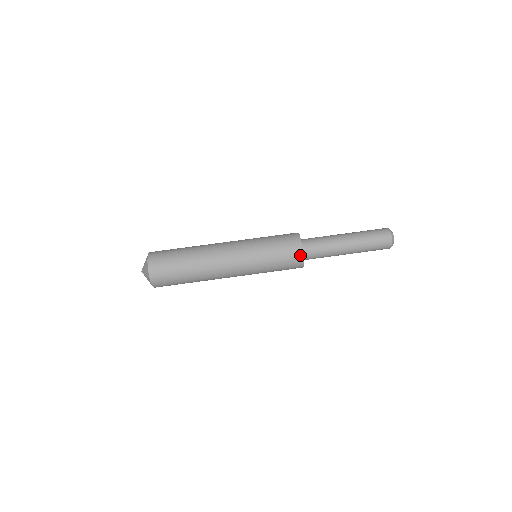
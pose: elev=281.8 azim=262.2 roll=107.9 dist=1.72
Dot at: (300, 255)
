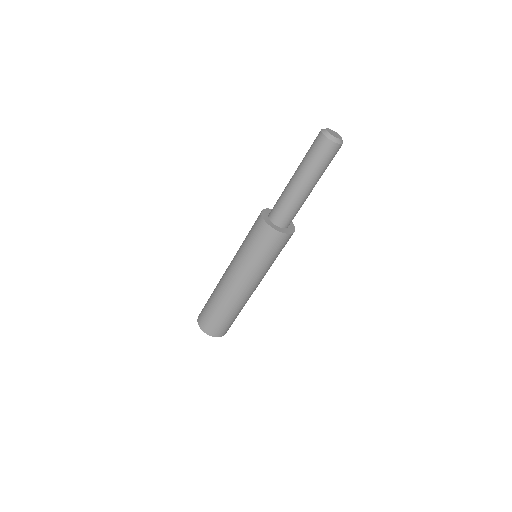
Dot at: (289, 236)
